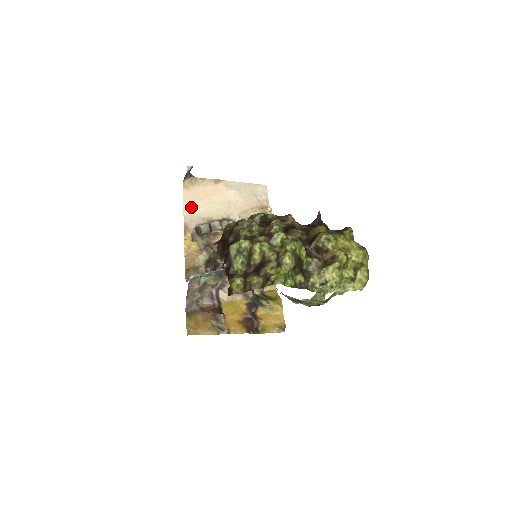
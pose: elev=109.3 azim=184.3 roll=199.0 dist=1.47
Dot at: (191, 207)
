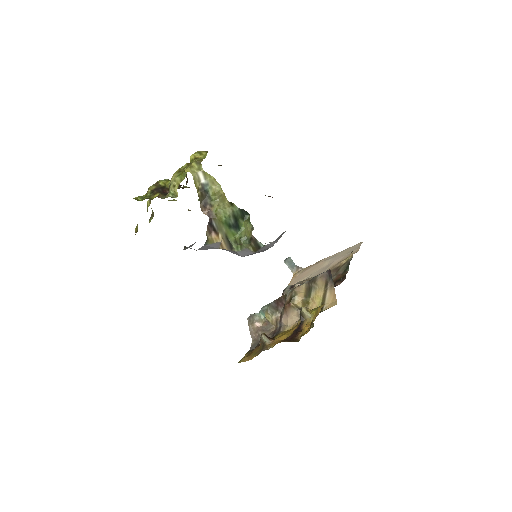
Dot at: occluded
